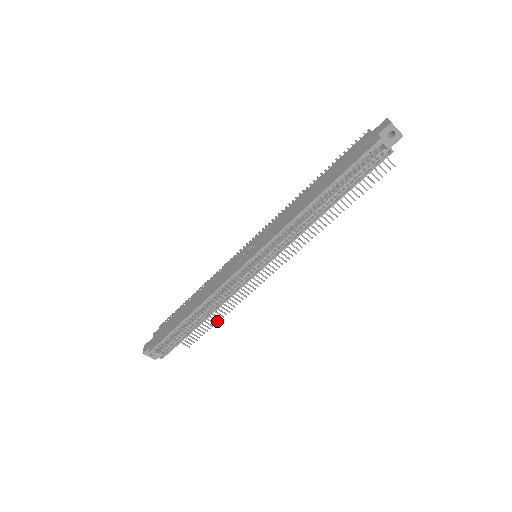
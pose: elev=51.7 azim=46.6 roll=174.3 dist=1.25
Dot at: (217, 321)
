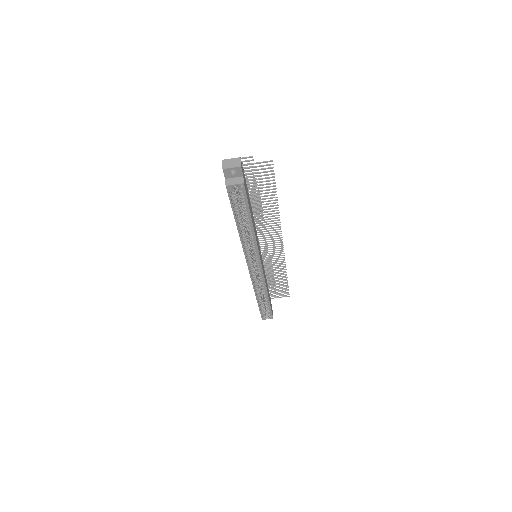
Dot at: occluded
